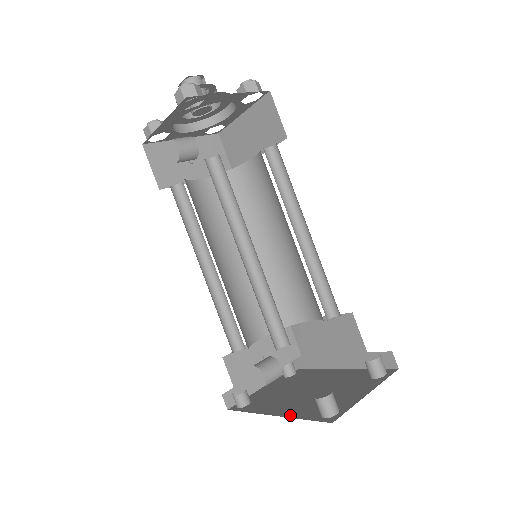
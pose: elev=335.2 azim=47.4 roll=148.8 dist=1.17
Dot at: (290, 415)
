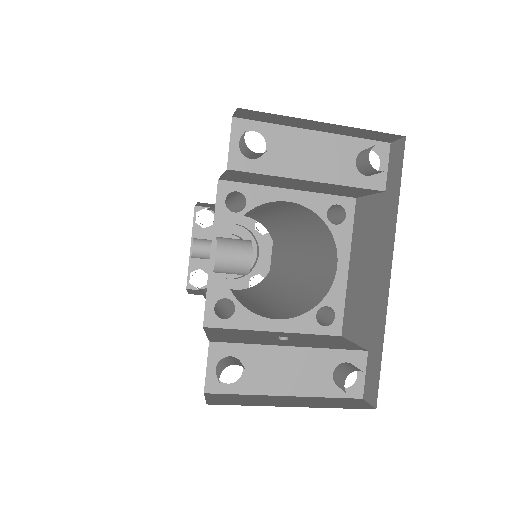
Dot at: occluded
